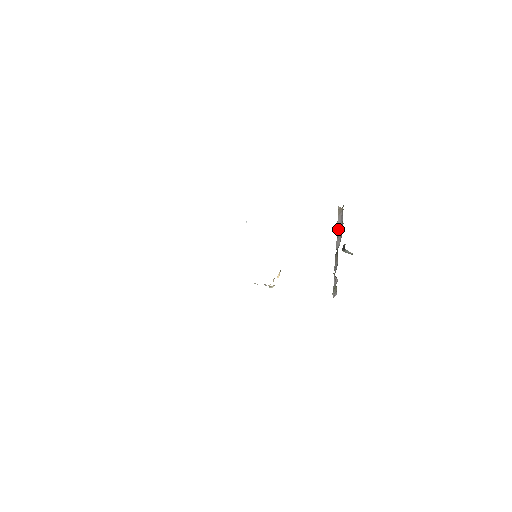
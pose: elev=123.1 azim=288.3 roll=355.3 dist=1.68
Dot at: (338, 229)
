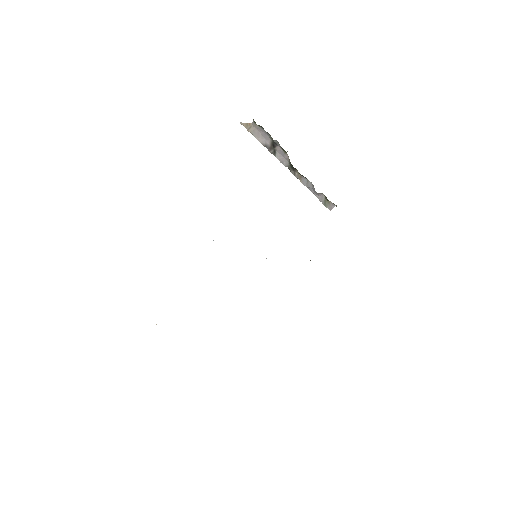
Dot at: (267, 147)
